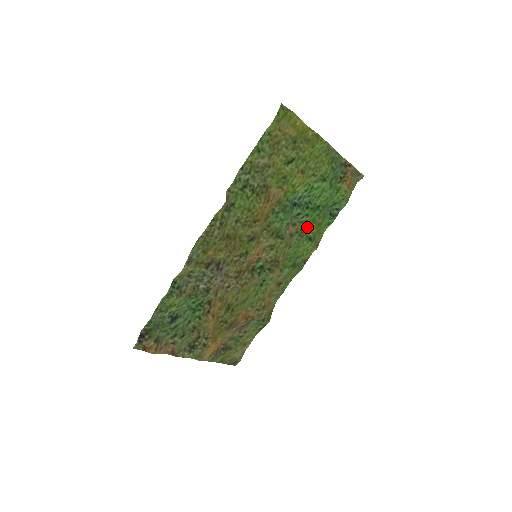
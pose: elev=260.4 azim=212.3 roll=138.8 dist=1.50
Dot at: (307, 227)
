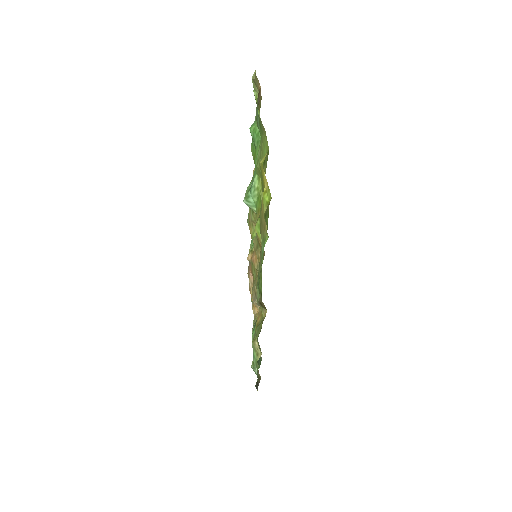
Dot at: occluded
